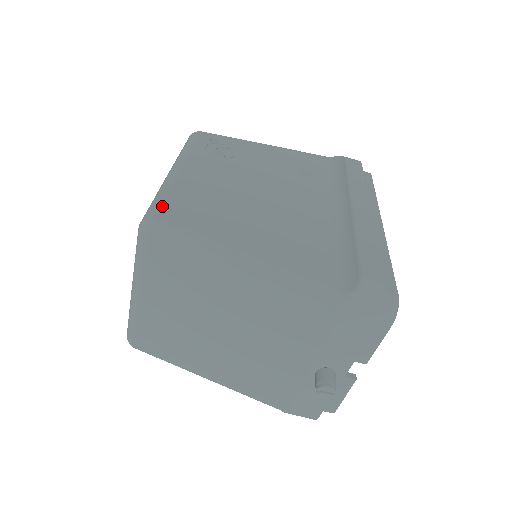
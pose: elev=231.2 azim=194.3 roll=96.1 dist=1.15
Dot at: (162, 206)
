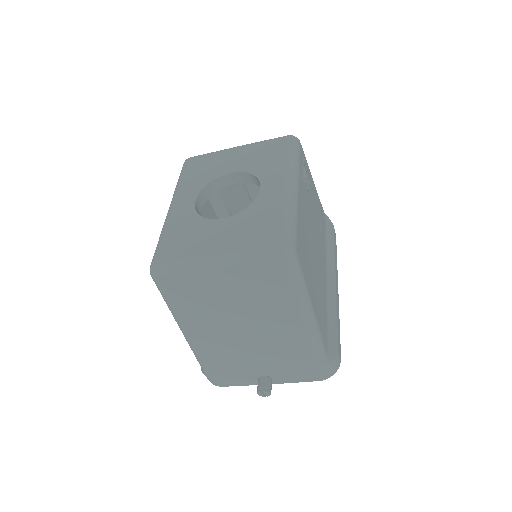
Dot at: (297, 237)
